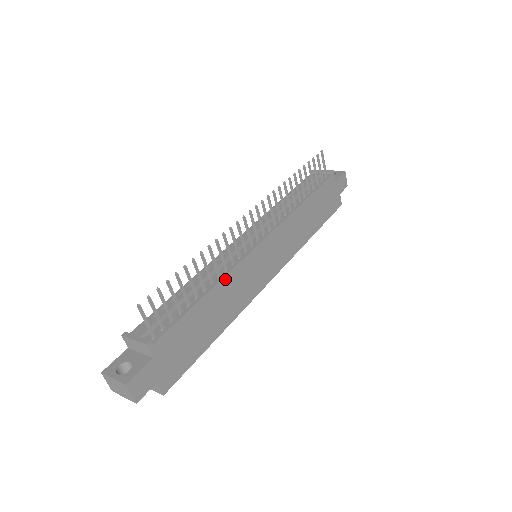
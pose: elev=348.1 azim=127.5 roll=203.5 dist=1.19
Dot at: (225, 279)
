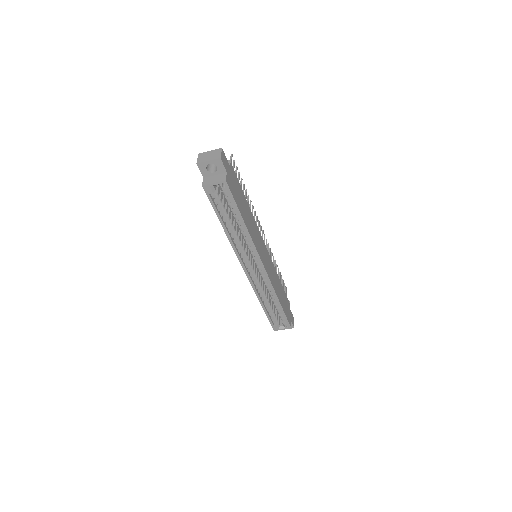
Dot at: (253, 217)
